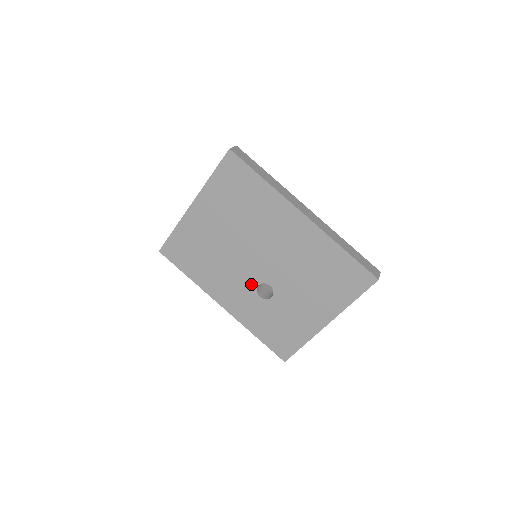
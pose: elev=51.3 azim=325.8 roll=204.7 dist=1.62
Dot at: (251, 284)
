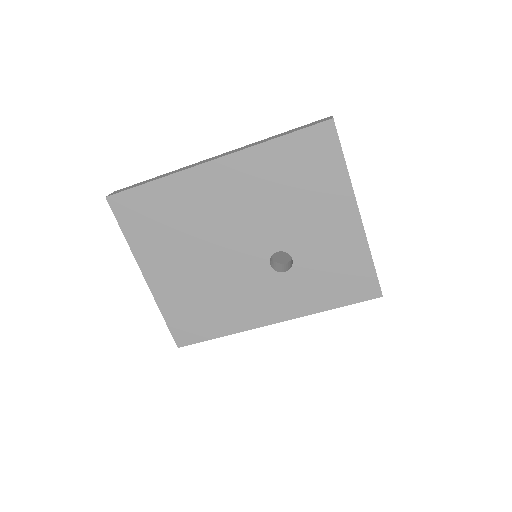
Dot at: (264, 272)
